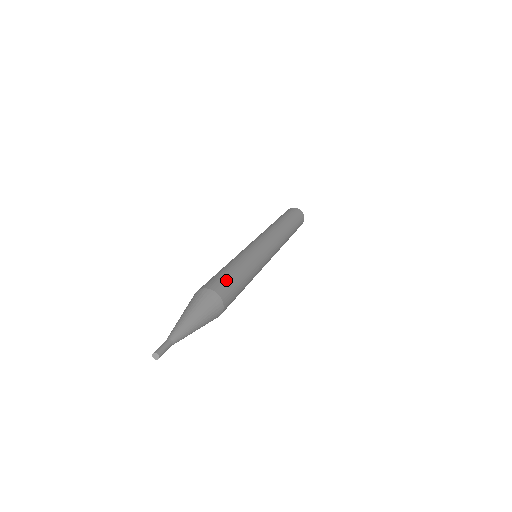
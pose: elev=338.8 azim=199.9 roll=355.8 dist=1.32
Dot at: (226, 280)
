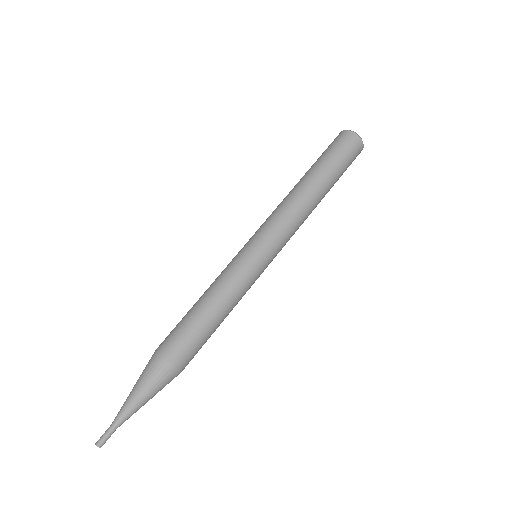
Dot at: (186, 336)
